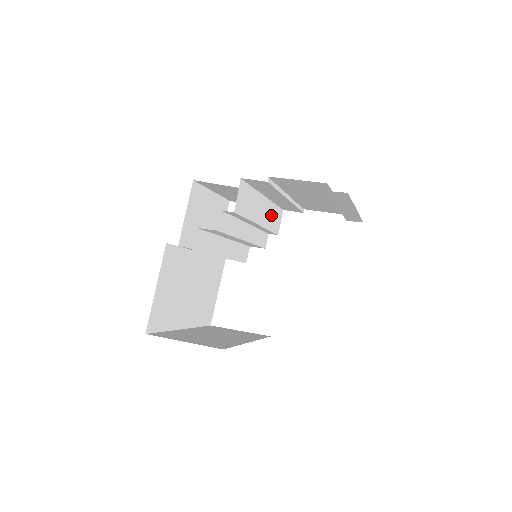
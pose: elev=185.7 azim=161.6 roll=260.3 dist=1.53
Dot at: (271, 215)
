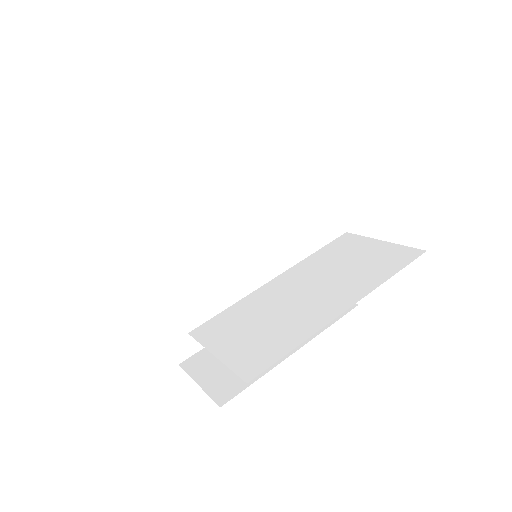
Dot at: (271, 175)
